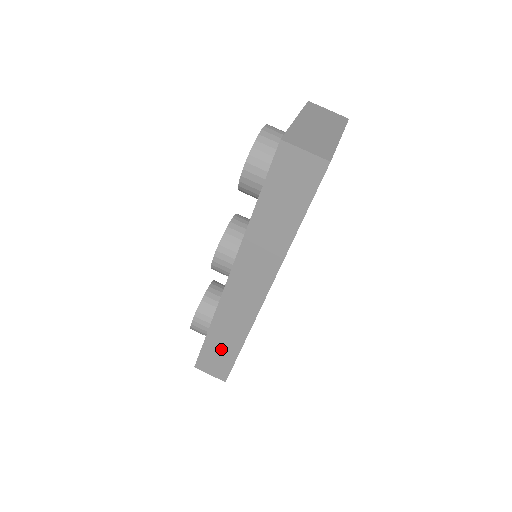
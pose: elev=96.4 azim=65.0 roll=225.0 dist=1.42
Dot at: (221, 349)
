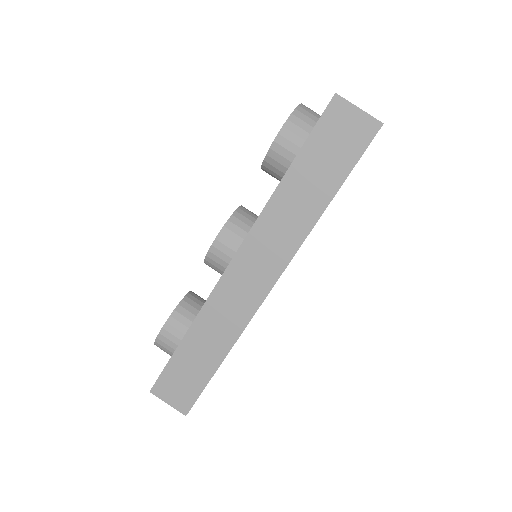
Dot at: (194, 364)
